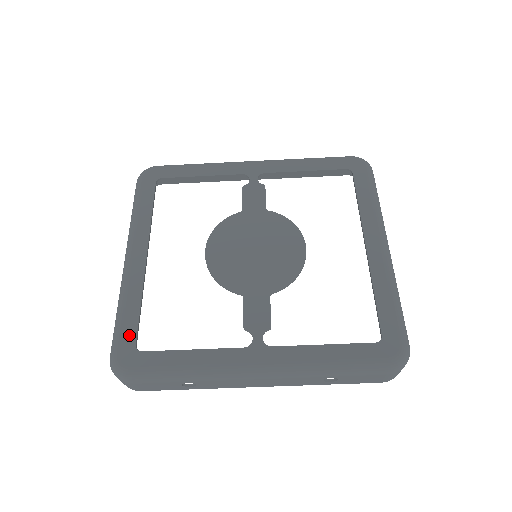
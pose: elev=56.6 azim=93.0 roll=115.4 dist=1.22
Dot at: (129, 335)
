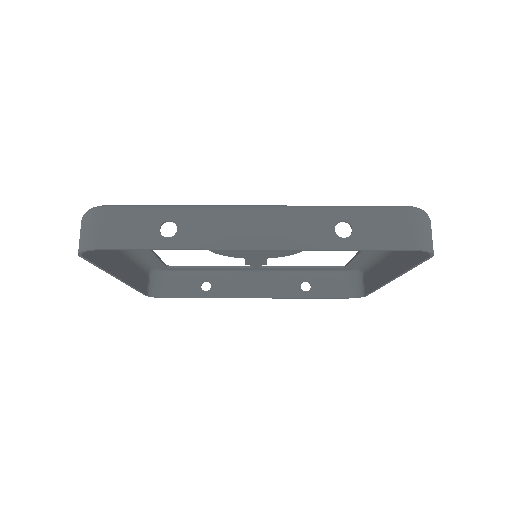
Dot at: occluded
